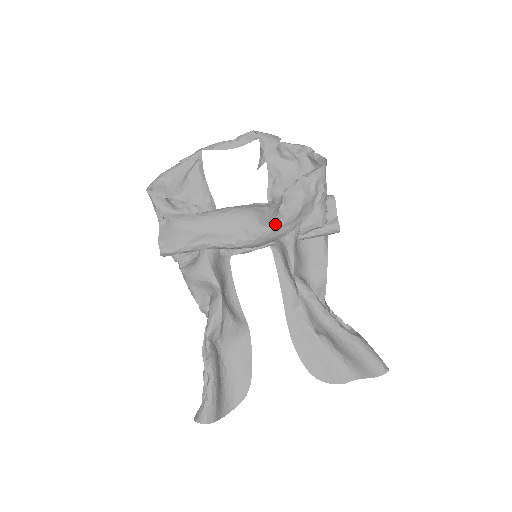
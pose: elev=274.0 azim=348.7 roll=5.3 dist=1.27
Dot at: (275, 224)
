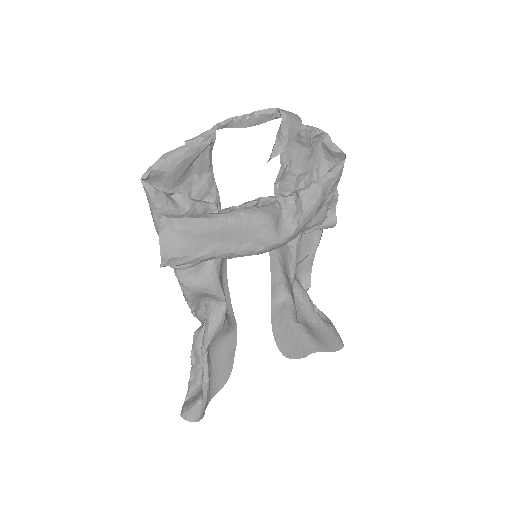
Dot at: (291, 234)
